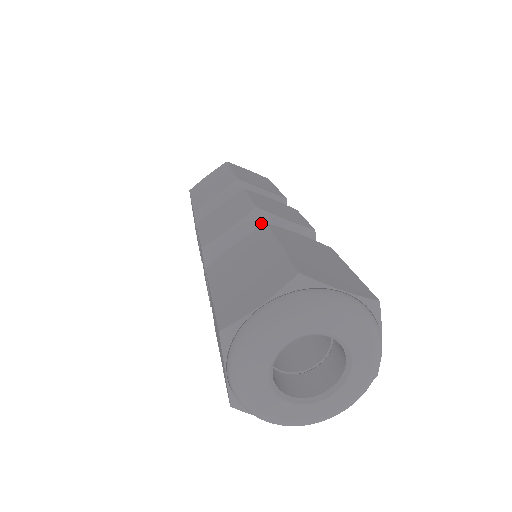
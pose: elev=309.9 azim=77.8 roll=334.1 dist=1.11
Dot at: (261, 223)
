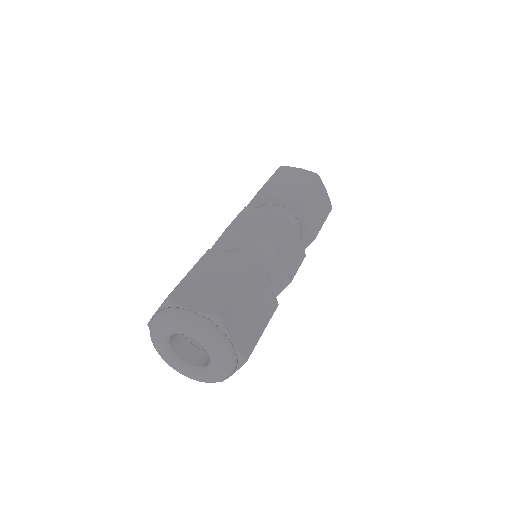
Dot at: (265, 252)
